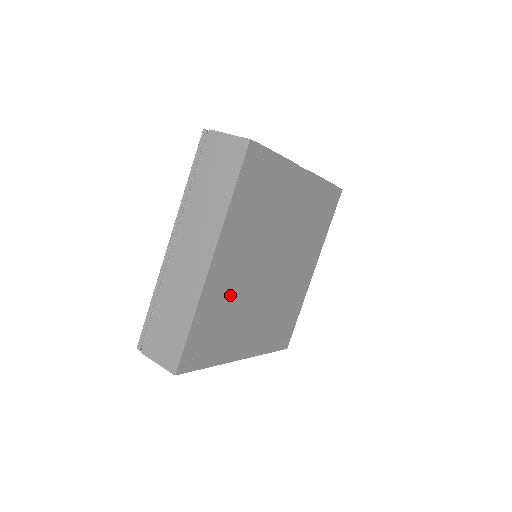
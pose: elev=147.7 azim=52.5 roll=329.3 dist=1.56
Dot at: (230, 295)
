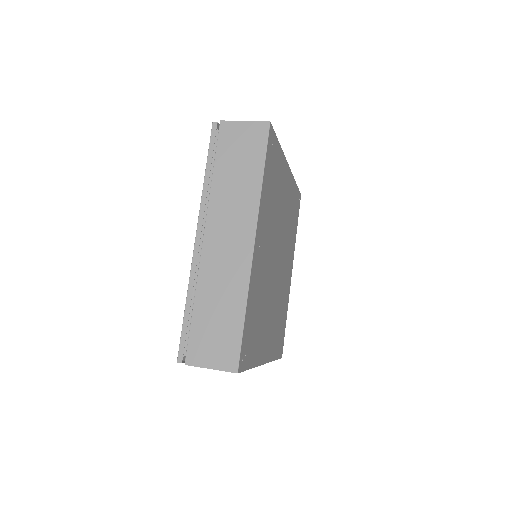
Dot at: (261, 285)
